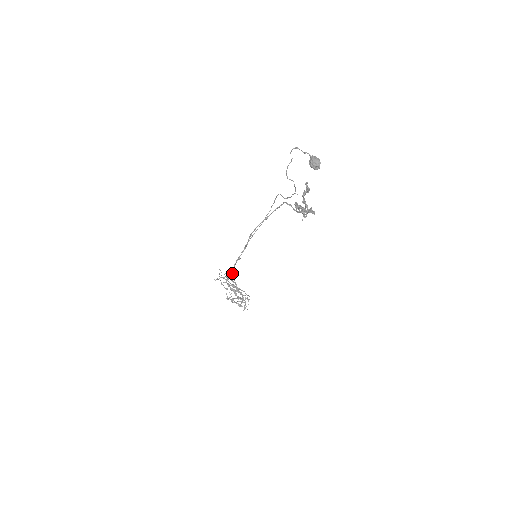
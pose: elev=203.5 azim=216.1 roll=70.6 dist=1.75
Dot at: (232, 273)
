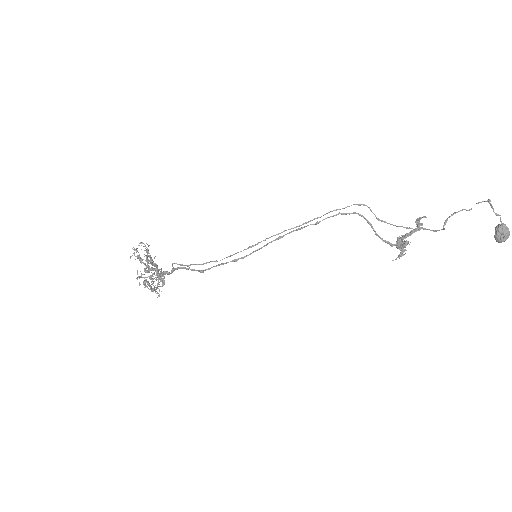
Dot at: occluded
